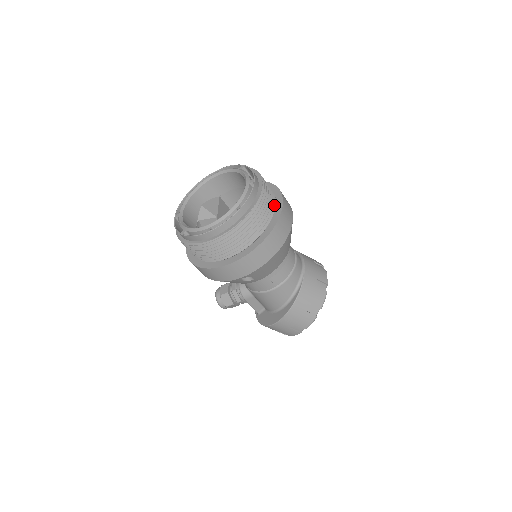
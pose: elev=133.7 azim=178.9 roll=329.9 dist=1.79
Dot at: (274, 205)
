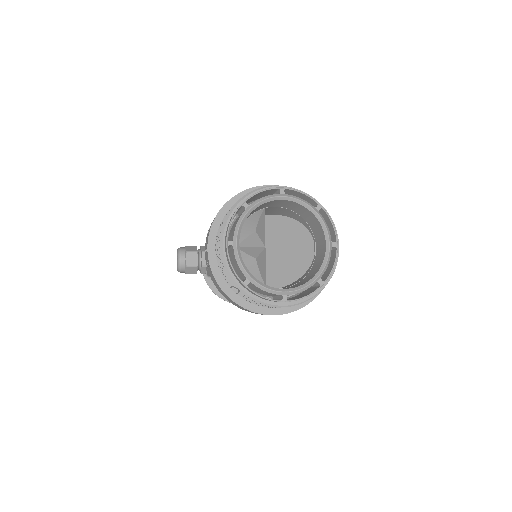
Dot at: occluded
